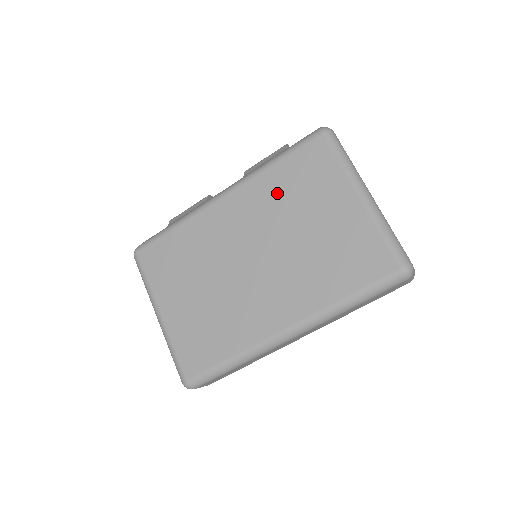
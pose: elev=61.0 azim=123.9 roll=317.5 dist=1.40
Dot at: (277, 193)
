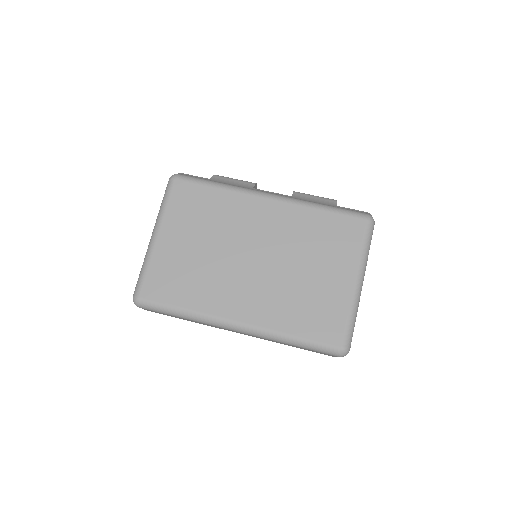
Dot at: (307, 230)
